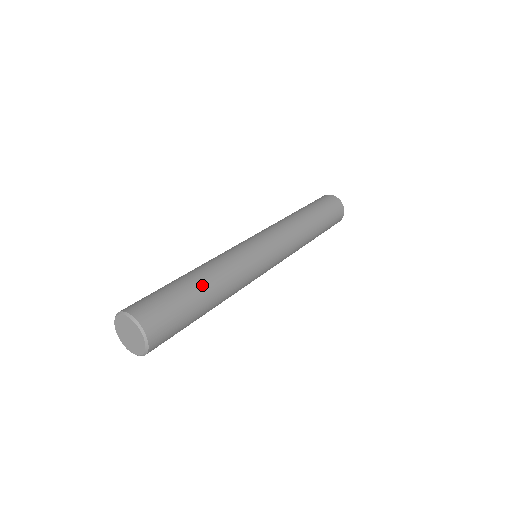
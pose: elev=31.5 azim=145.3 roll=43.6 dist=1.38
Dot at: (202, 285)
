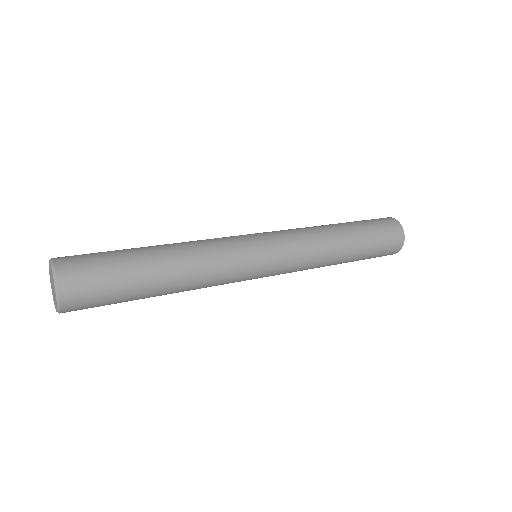
Dot at: (148, 247)
